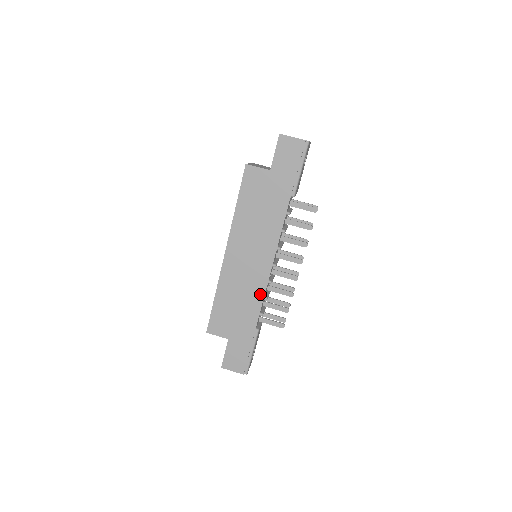
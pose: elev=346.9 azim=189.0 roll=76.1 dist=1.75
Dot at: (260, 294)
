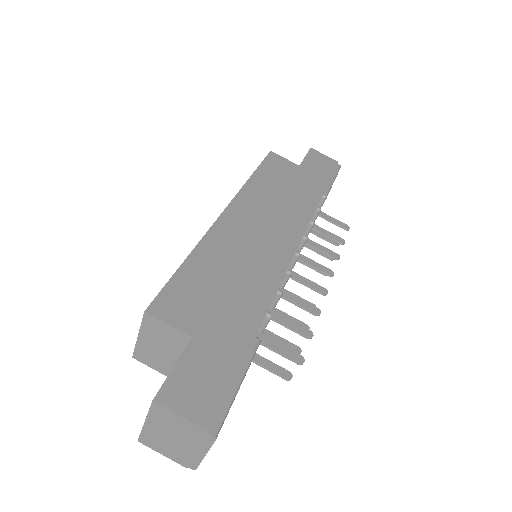
Dot at: (273, 279)
